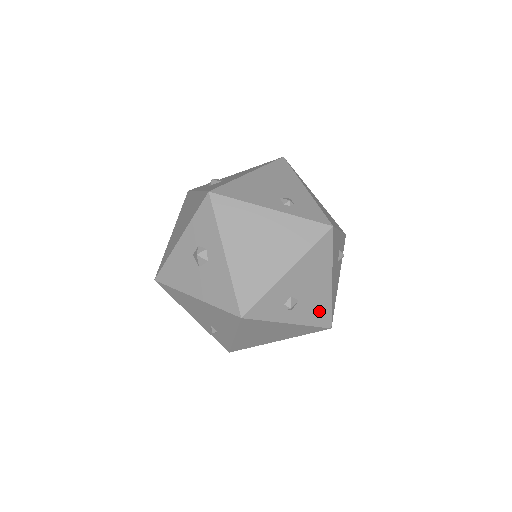
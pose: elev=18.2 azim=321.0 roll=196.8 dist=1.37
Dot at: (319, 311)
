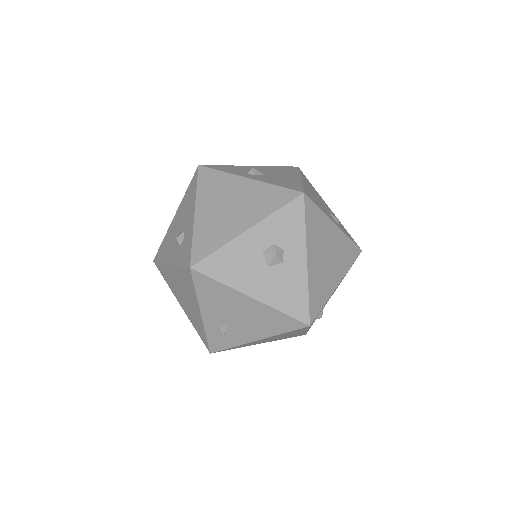
Dot at: occluded
